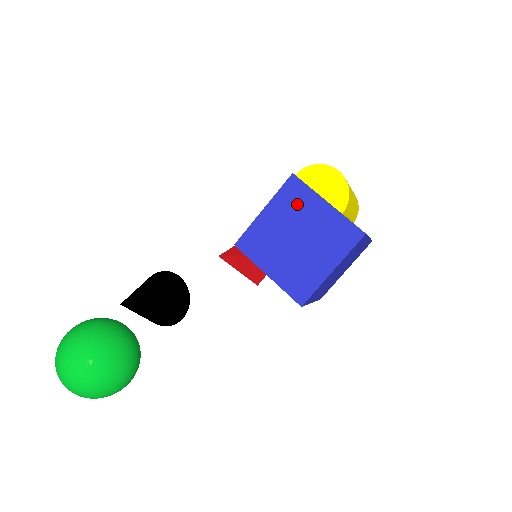
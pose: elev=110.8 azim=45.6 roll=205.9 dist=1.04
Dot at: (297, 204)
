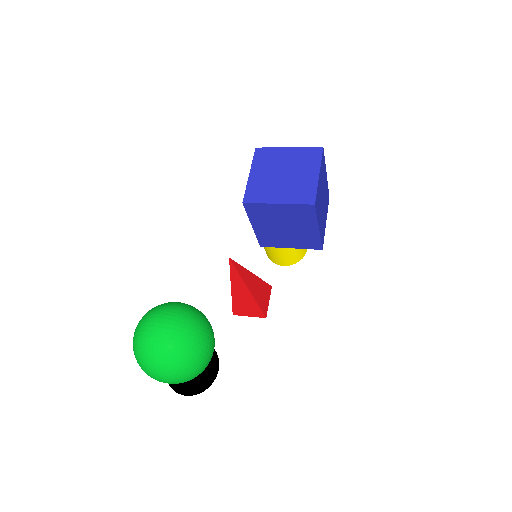
Dot at: (270, 159)
